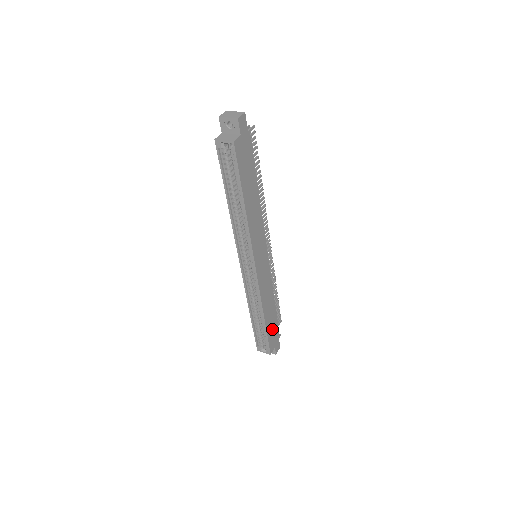
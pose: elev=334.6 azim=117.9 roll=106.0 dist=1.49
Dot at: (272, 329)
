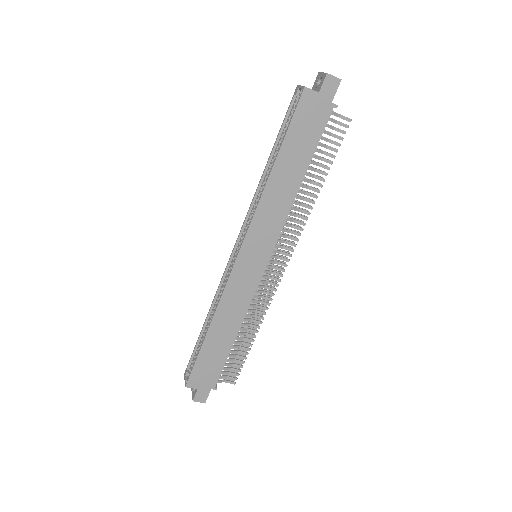
Dot at: (210, 361)
